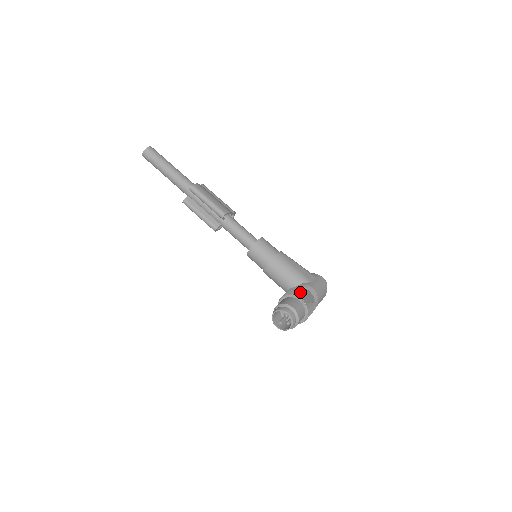
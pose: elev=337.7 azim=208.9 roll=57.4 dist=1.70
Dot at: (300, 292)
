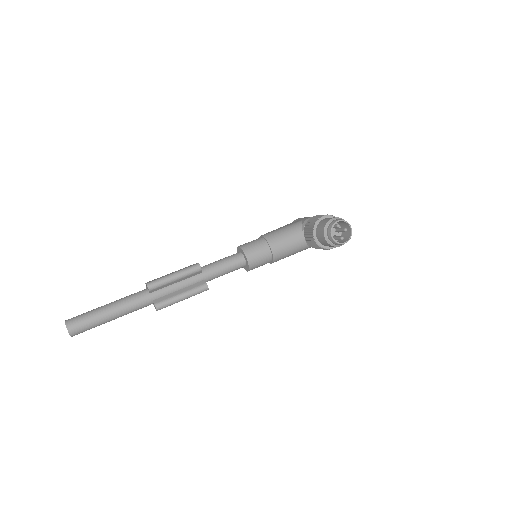
Dot at: (314, 219)
